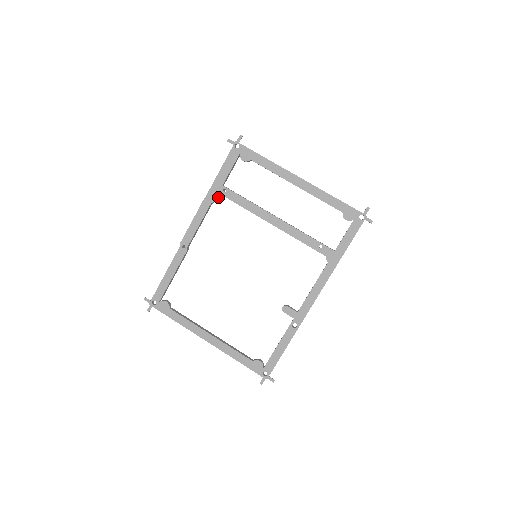
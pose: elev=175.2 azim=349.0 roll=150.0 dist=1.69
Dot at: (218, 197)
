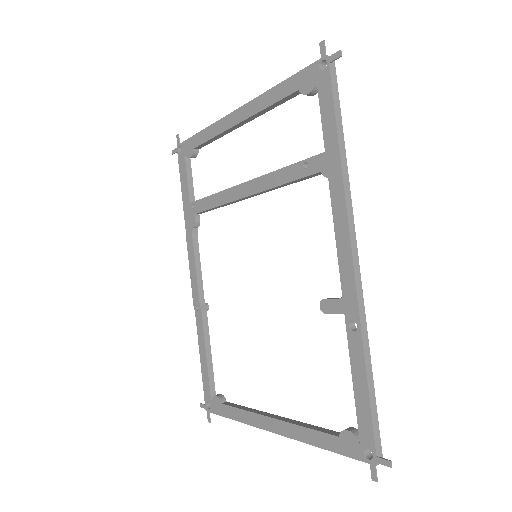
Dot at: (193, 220)
